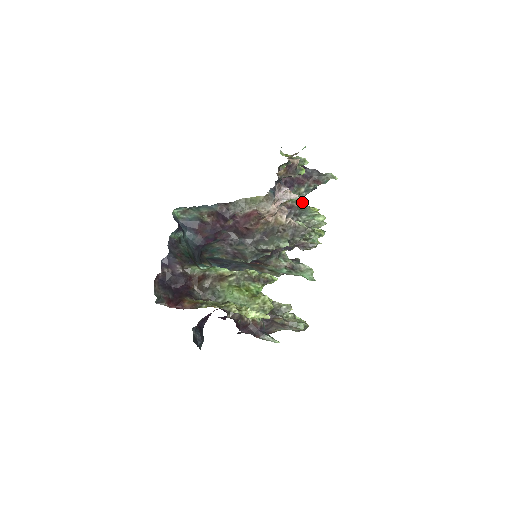
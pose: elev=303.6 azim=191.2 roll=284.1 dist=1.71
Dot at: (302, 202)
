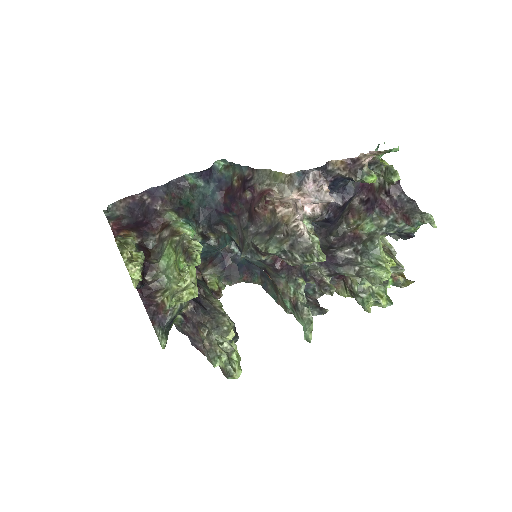
Dot at: (372, 237)
